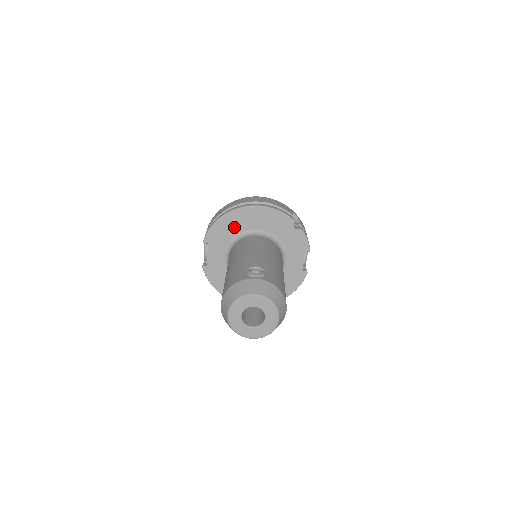
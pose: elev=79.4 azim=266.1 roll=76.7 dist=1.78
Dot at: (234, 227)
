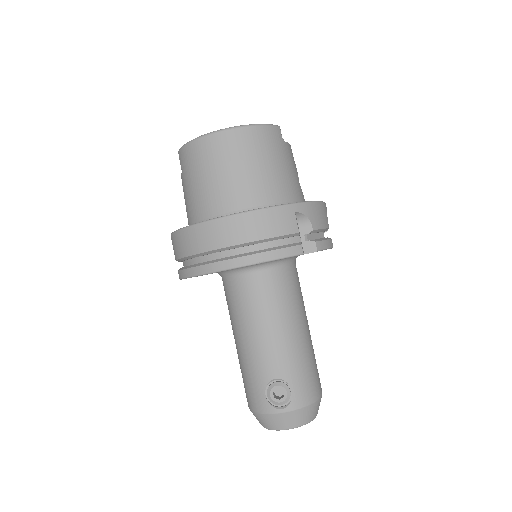
Dot at: occluded
